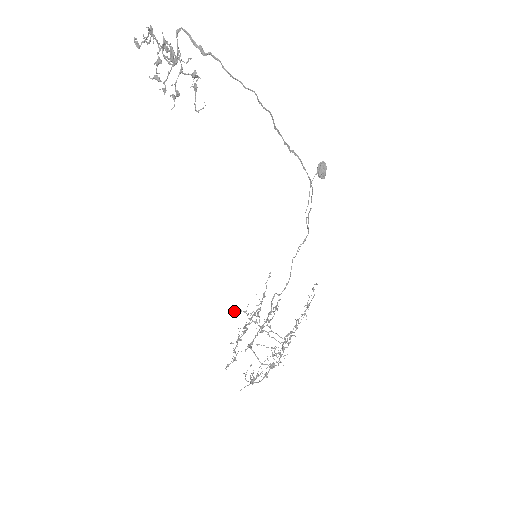
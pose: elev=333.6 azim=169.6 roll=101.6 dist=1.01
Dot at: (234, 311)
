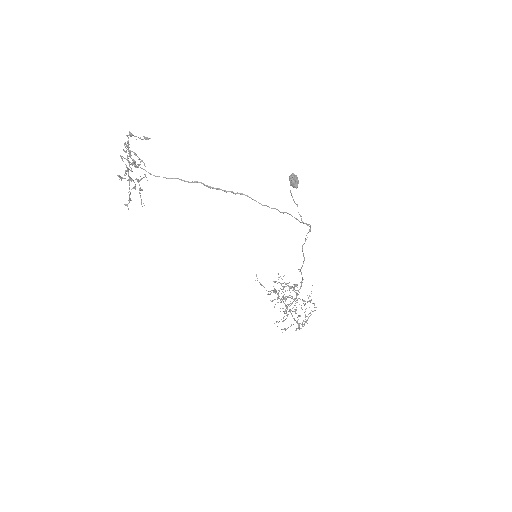
Dot at: occluded
